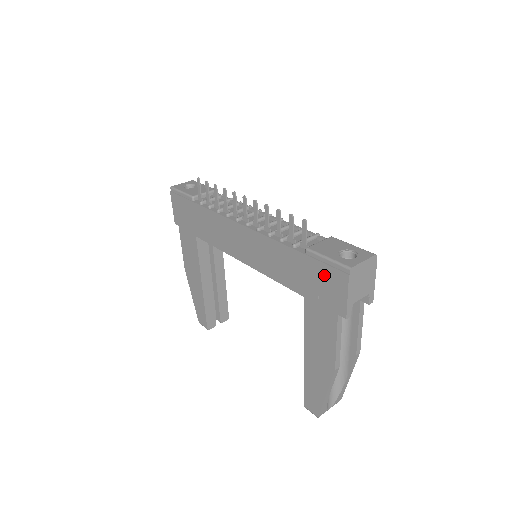
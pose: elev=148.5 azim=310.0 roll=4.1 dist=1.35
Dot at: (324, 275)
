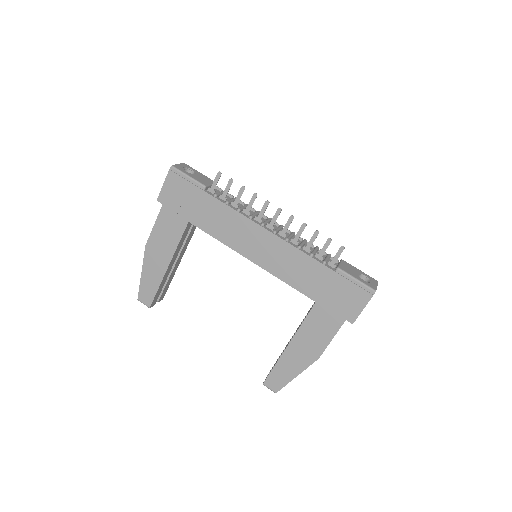
Dot at: (348, 291)
